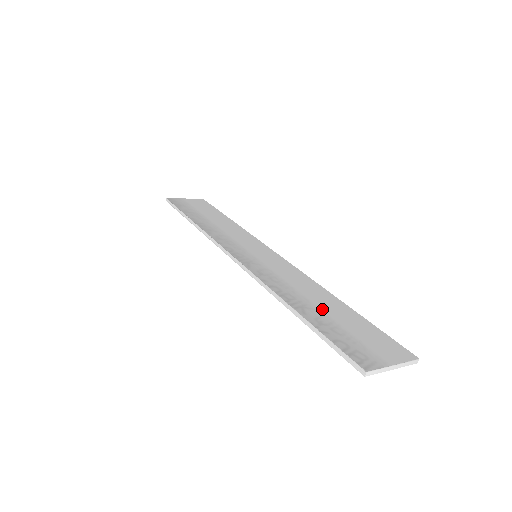
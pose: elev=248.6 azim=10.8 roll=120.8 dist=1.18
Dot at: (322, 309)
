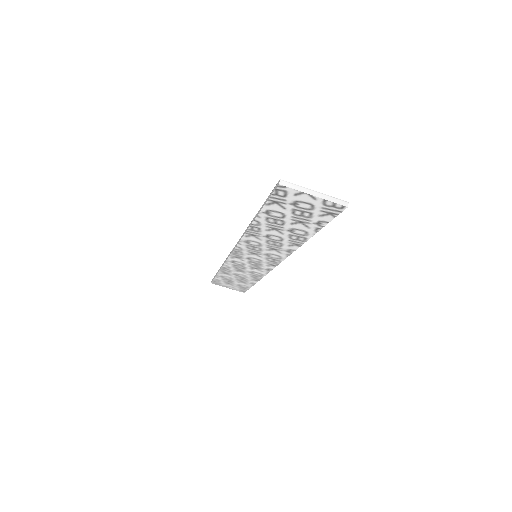
Dot at: occluded
